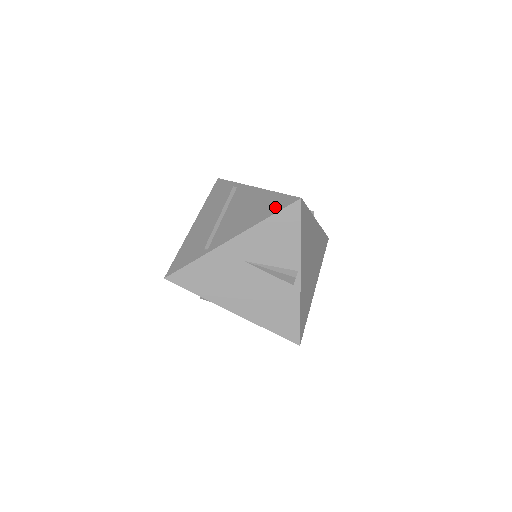
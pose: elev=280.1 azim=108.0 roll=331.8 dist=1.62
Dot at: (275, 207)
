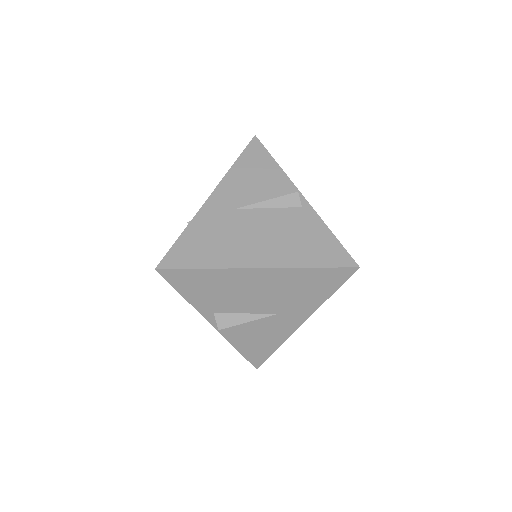
Dot at: occluded
